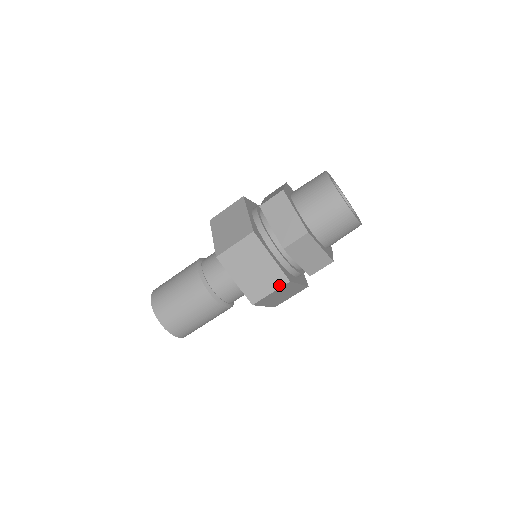
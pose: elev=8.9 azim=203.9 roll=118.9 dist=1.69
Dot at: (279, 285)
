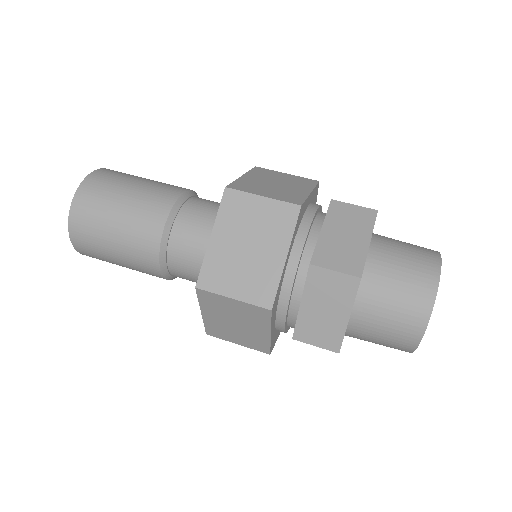
Dot at: (254, 348)
